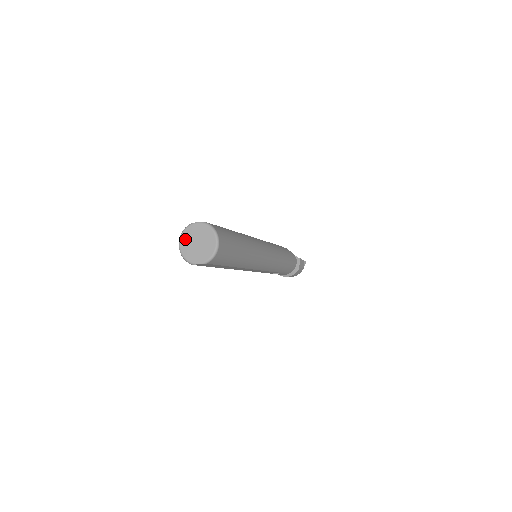
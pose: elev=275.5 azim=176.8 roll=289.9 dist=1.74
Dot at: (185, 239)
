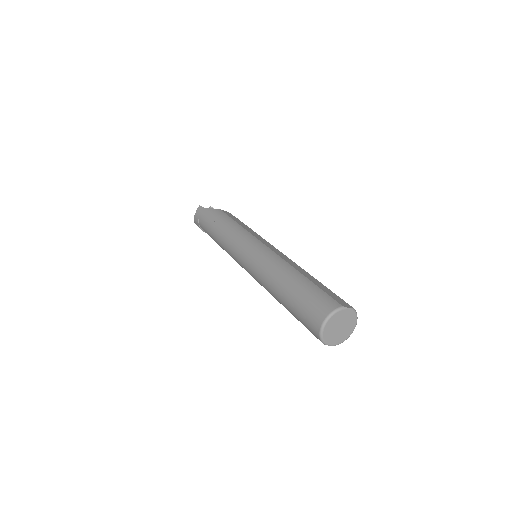
Dot at: (333, 321)
